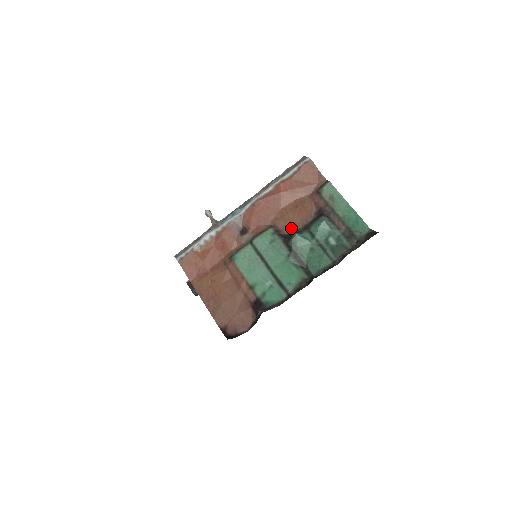
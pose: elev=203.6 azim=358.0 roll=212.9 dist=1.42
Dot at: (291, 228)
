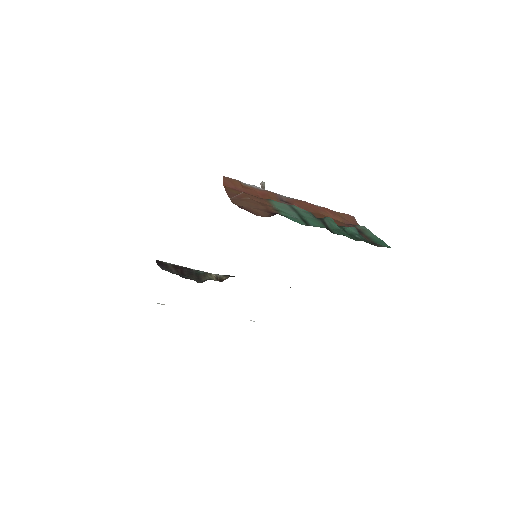
Dot at: occluded
